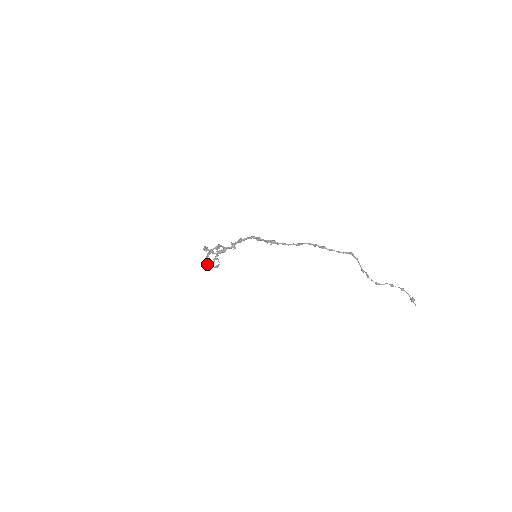
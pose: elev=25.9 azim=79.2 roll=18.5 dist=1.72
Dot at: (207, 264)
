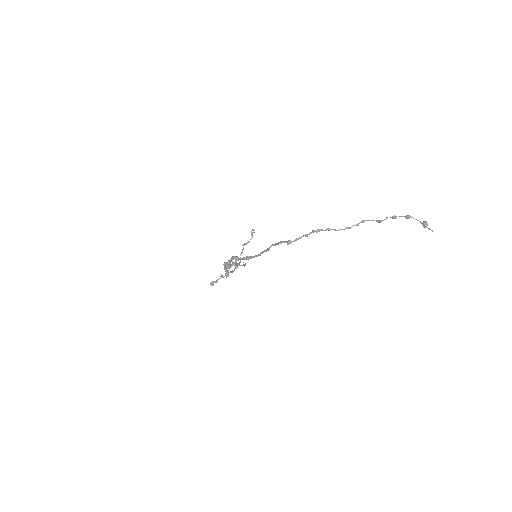
Dot at: (251, 238)
